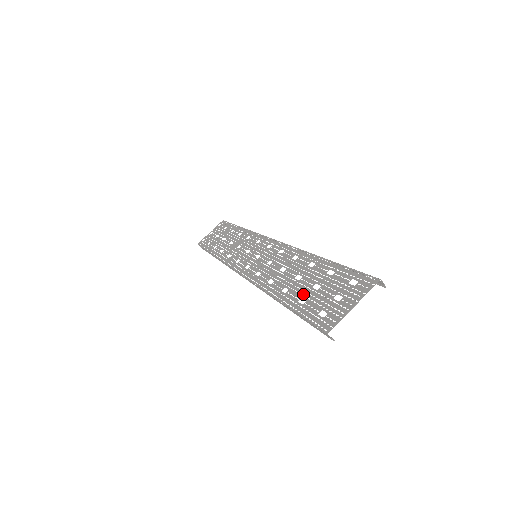
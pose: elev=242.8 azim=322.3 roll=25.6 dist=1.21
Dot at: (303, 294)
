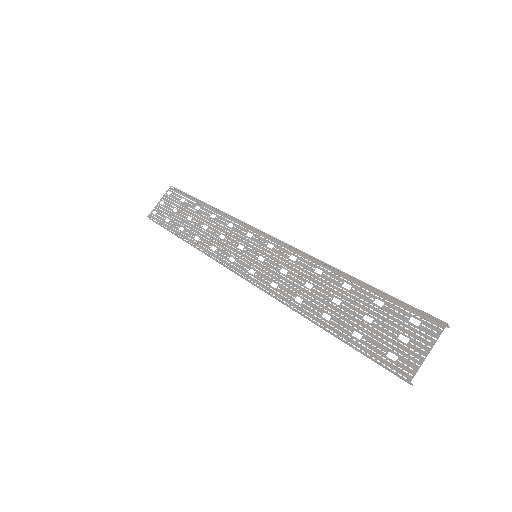
Dot at: (354, 326)
